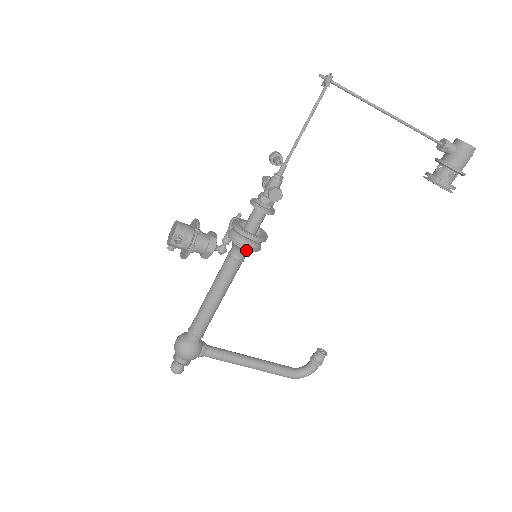
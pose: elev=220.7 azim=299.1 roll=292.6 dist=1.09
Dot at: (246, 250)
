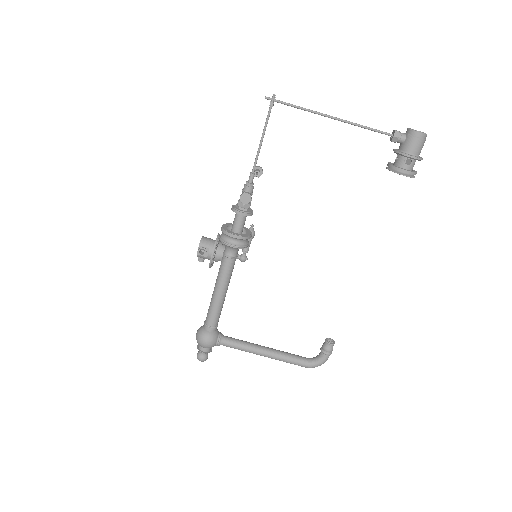
Dot at: (233, 247)
